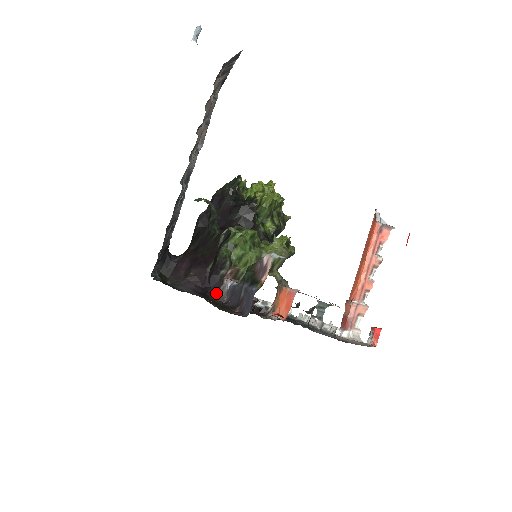
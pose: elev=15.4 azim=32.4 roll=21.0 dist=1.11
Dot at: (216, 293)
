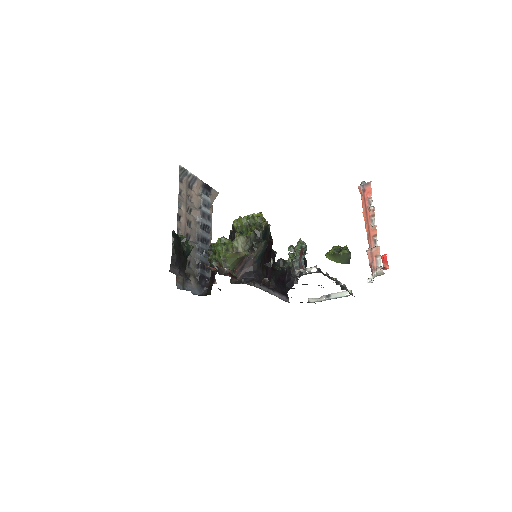
Dot at: (215, 281)
